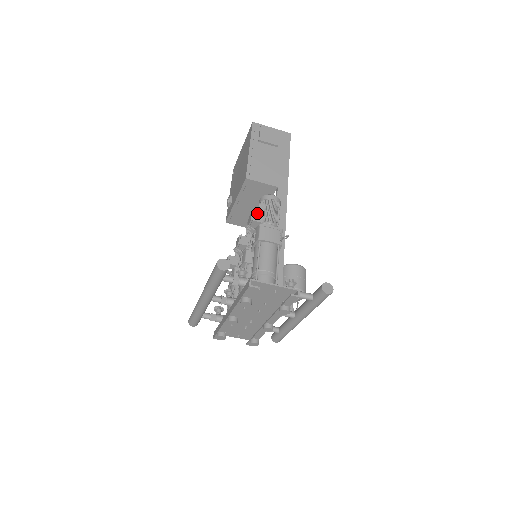
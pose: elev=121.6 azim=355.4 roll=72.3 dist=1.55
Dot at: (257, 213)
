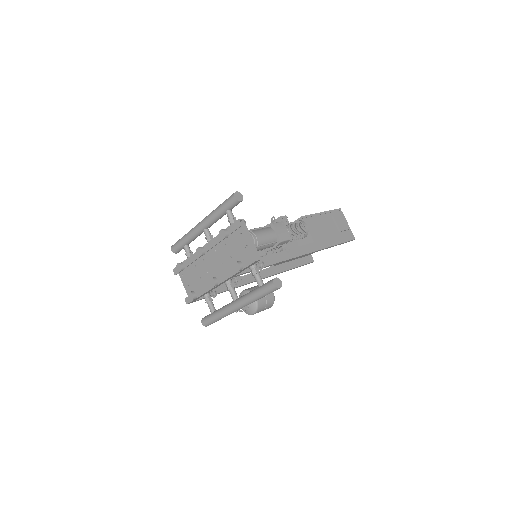
Dot at: (287, 219)
